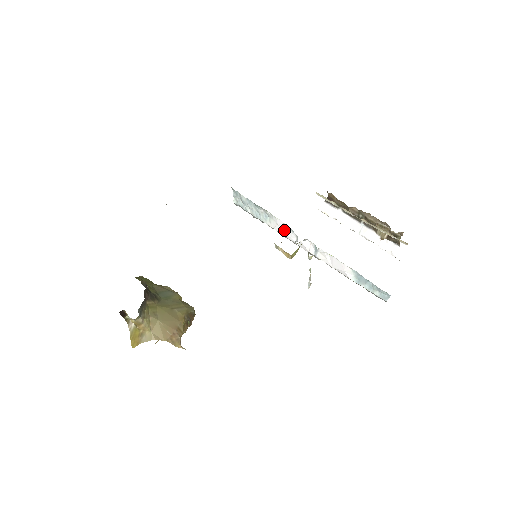
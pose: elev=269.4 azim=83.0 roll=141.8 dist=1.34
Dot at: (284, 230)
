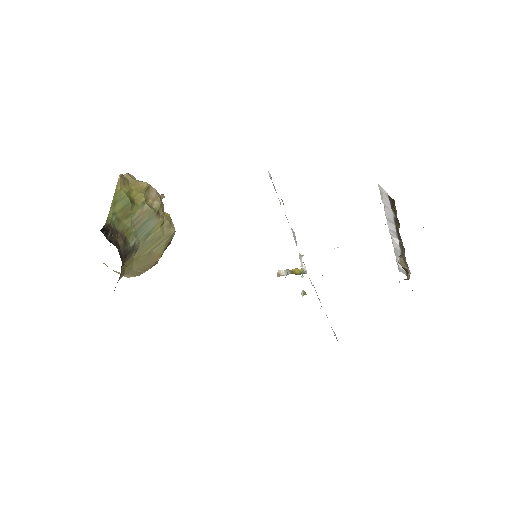
Dot at: occluded
